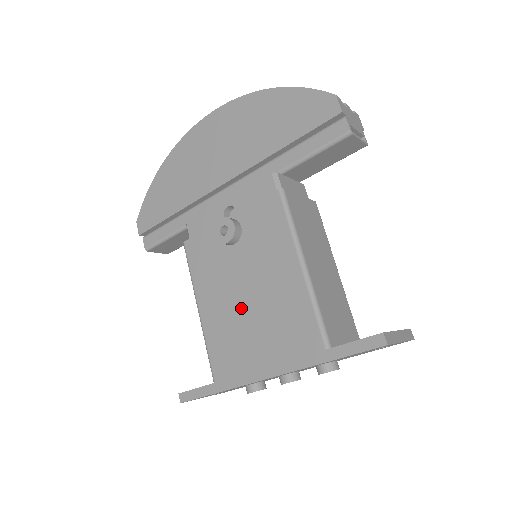
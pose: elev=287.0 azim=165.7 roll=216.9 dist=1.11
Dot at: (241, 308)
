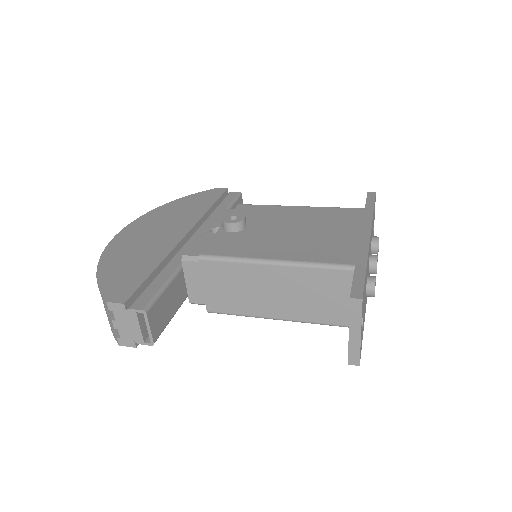
Dot at: (300, 235)
